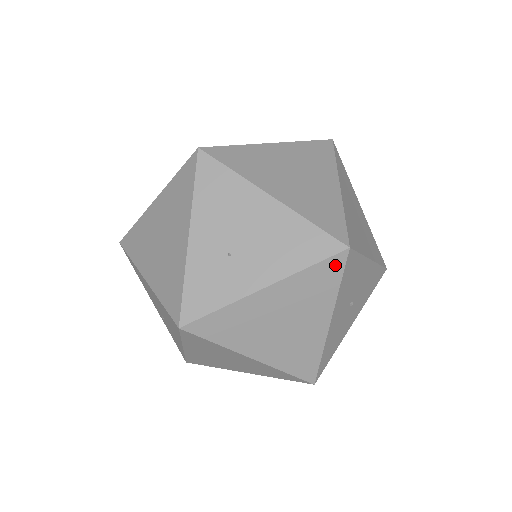
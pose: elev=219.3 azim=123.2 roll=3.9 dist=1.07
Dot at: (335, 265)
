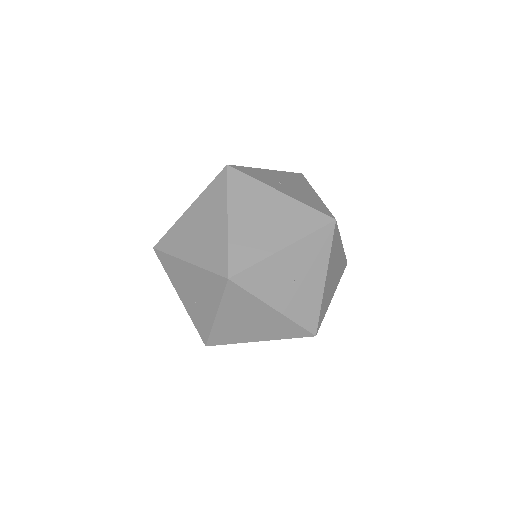
Dot at: (233, 289)
